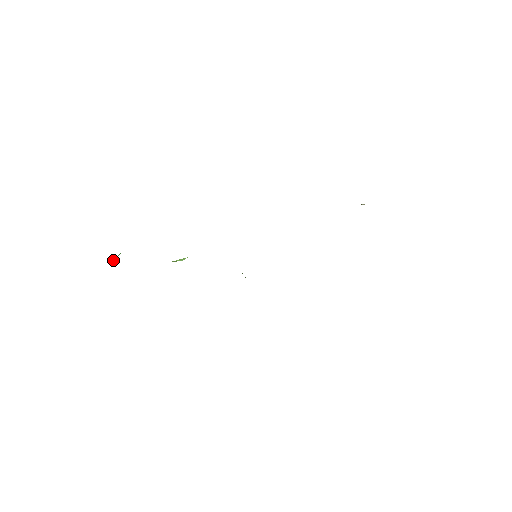
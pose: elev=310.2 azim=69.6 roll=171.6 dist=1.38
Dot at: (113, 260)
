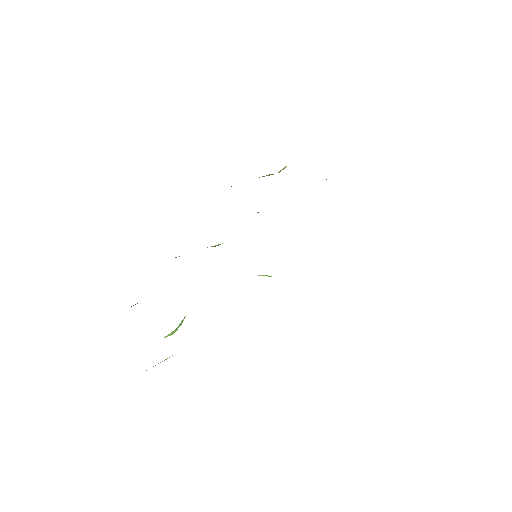
Dot at: occluded
